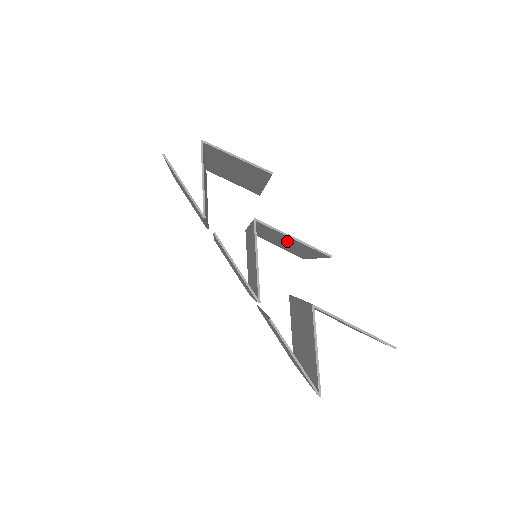
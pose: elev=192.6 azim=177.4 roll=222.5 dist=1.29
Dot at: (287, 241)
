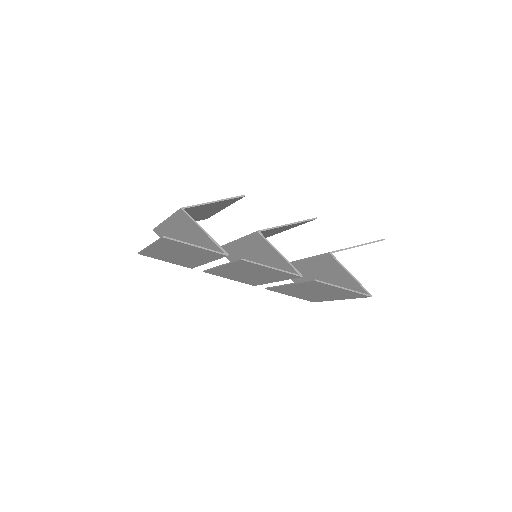
Dot at: occluded
